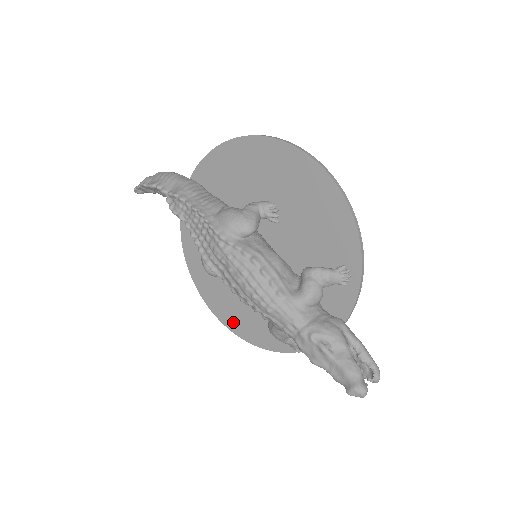
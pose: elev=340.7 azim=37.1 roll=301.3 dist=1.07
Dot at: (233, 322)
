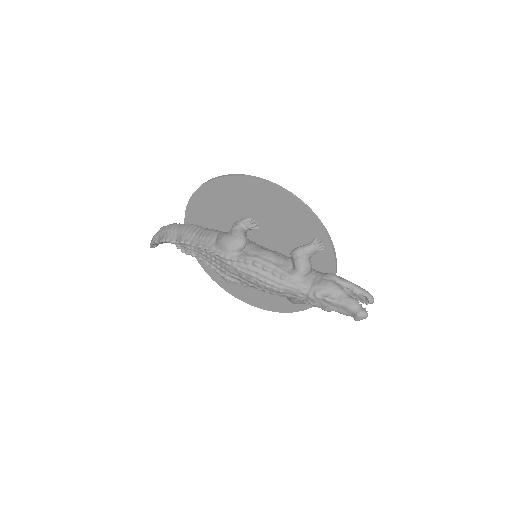
Dot at: (264, 304)
